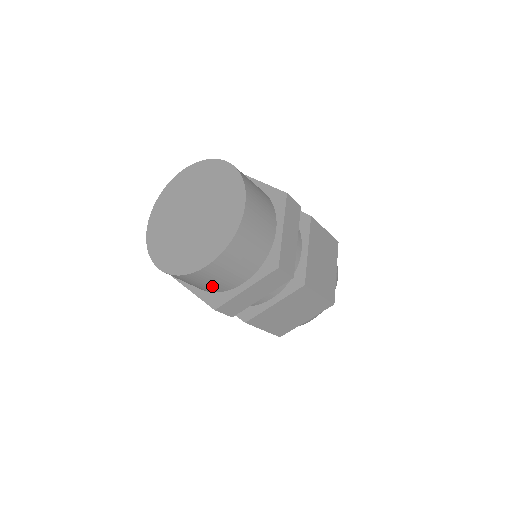
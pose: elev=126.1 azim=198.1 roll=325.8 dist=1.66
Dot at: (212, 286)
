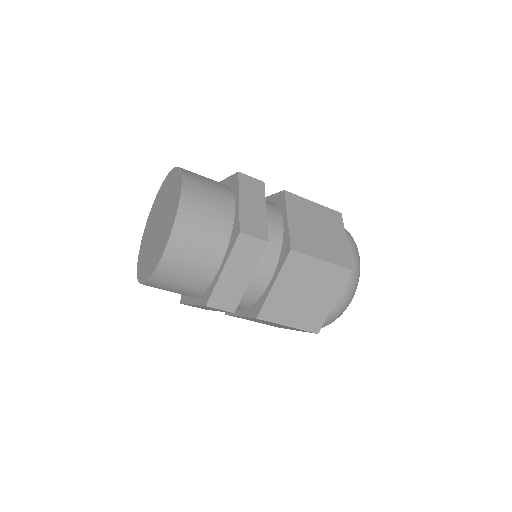
Dot at: occluded
